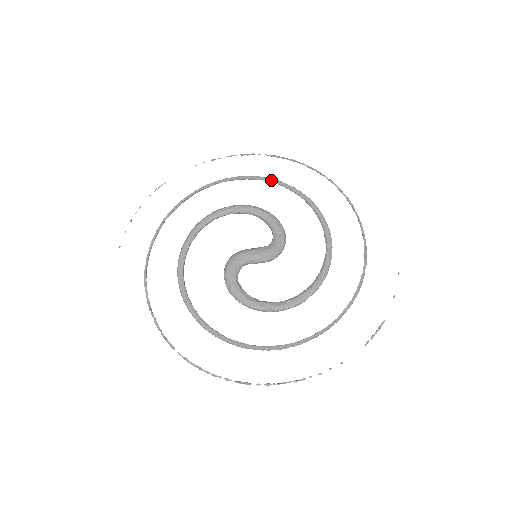
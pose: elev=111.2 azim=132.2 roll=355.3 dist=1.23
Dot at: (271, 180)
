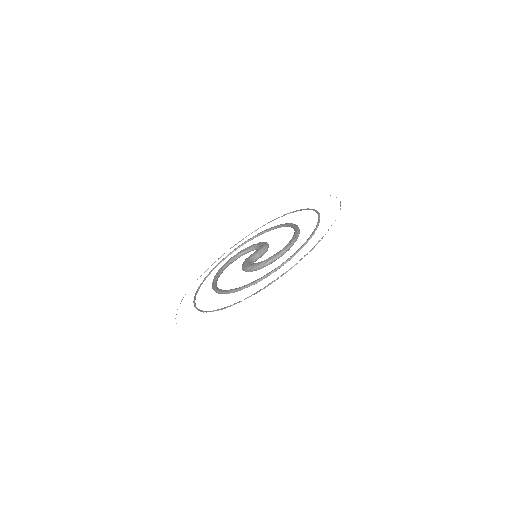
Dot at: (240, 245)
